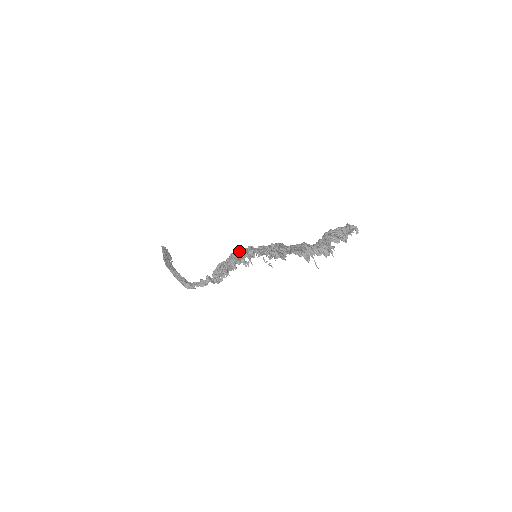
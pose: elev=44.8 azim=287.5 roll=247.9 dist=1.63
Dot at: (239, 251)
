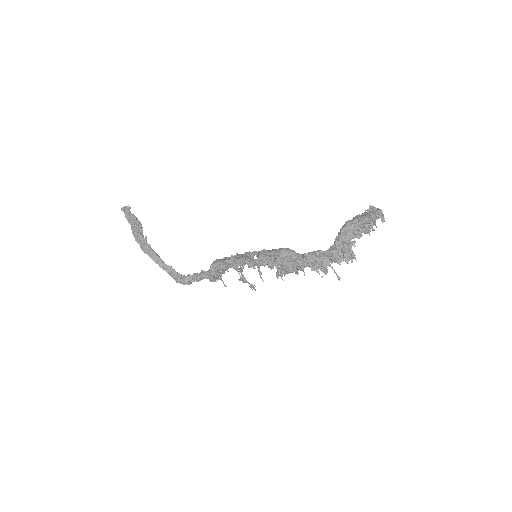
Dot at: occluded
